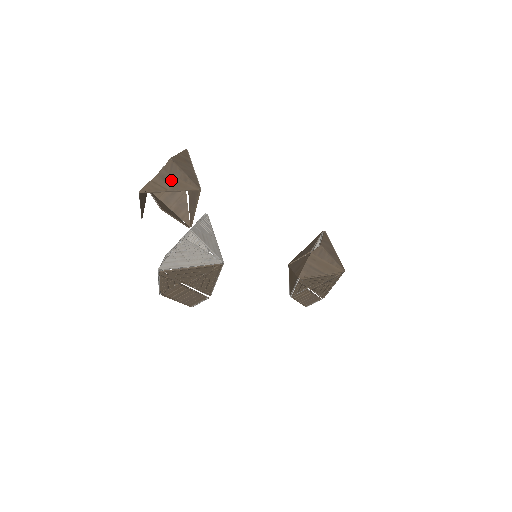
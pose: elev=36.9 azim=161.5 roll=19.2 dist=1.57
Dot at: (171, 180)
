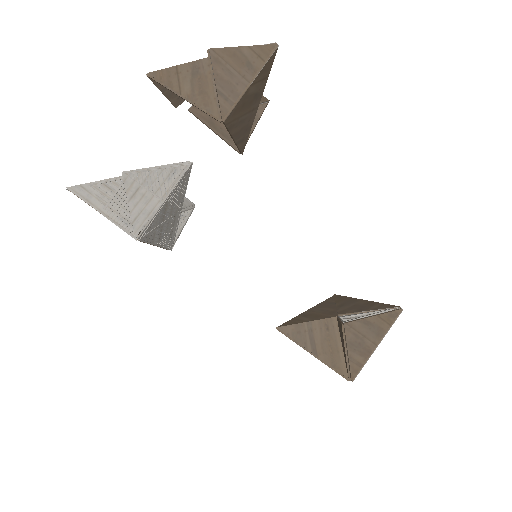
Dot at: (201, 82)
